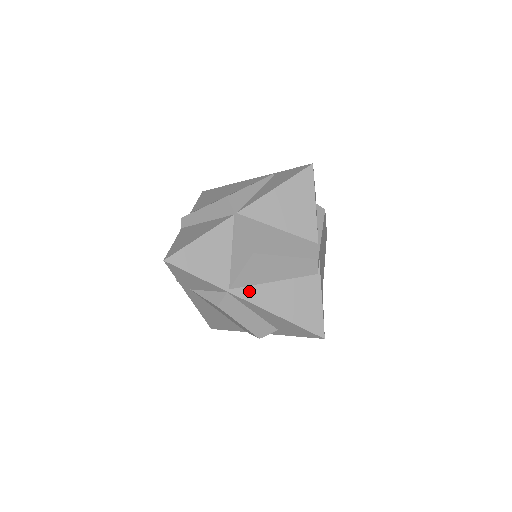
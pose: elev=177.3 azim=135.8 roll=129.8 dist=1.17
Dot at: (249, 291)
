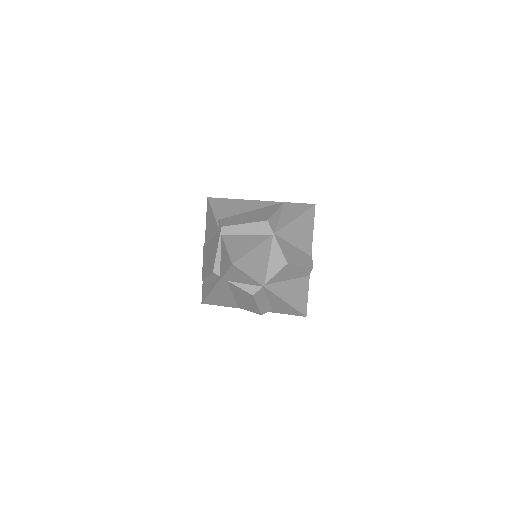
Dot at: (274, 286)
